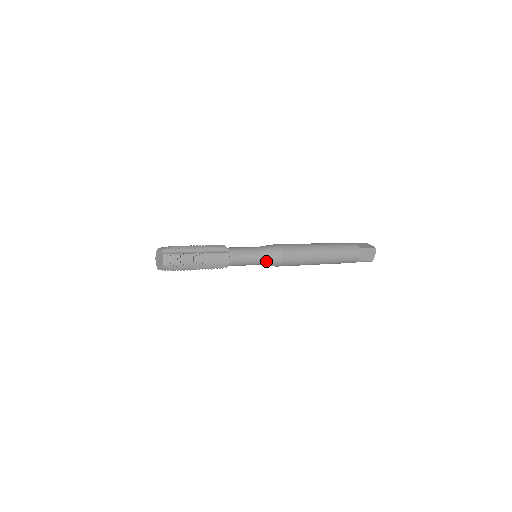
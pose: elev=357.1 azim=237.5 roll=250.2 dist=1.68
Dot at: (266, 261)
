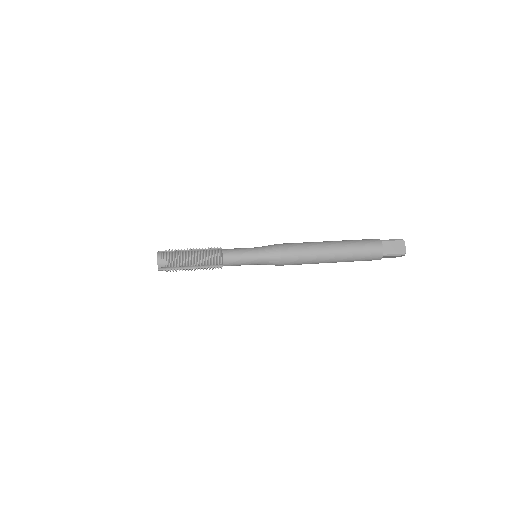
Dot at: (264, 256)
